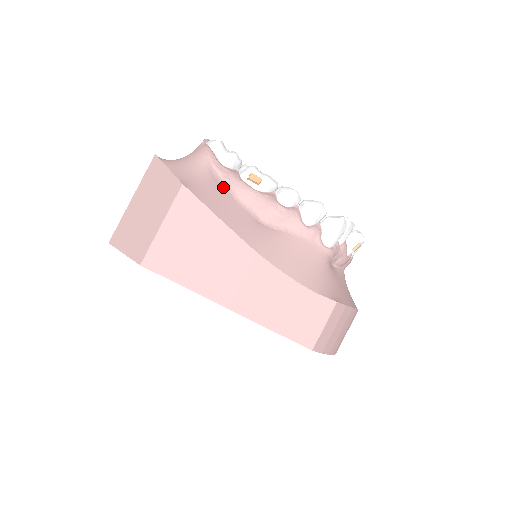
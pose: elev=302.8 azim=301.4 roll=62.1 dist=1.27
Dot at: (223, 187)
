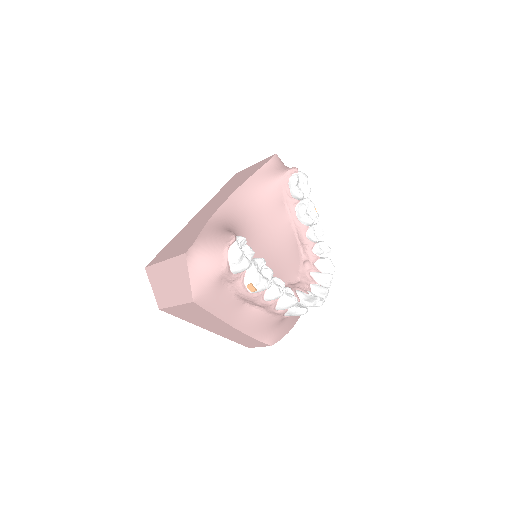
Dot at: (226, 288)
